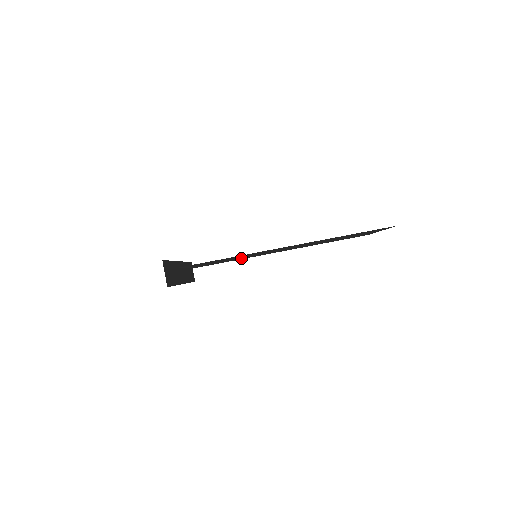
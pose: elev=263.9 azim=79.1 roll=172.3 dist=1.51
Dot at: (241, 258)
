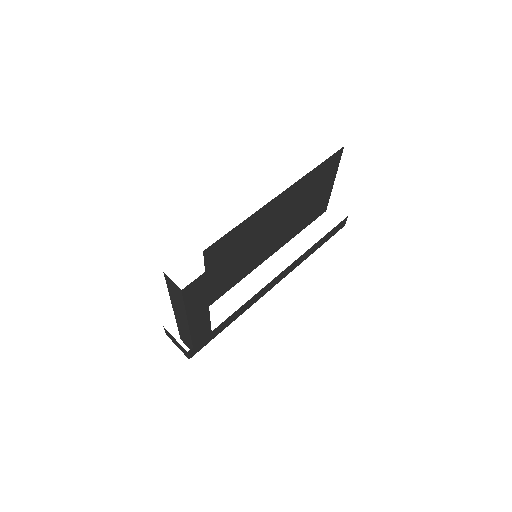
Dot at: (245, 266)
